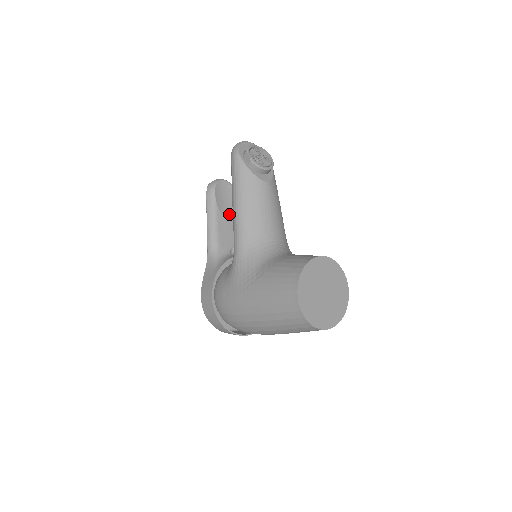
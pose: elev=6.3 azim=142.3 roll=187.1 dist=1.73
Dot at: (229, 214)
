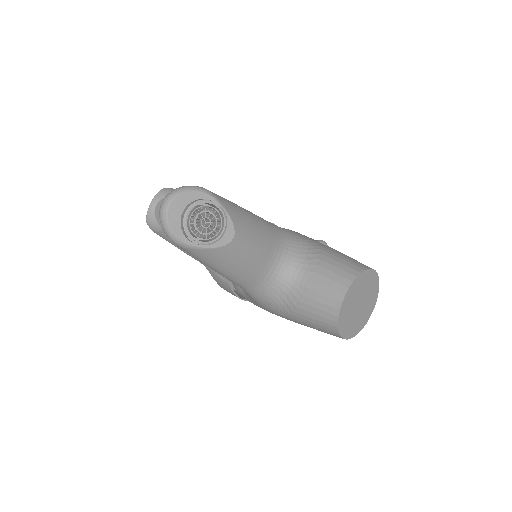
Dot at: occluded
